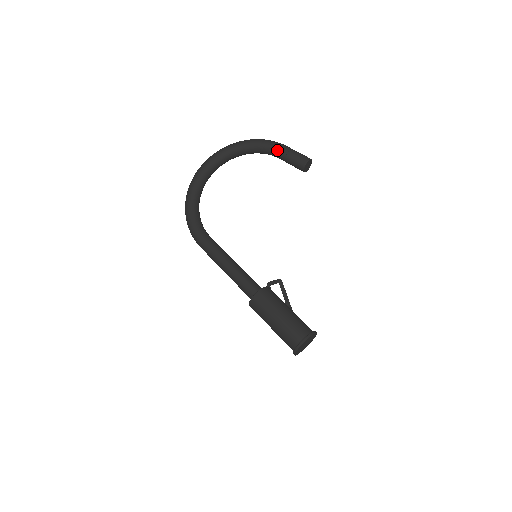
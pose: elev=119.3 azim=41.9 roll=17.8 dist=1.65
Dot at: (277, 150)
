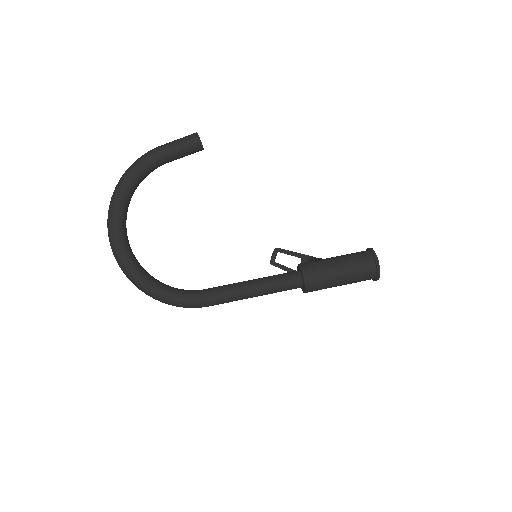
Dot at: (160, 158)
